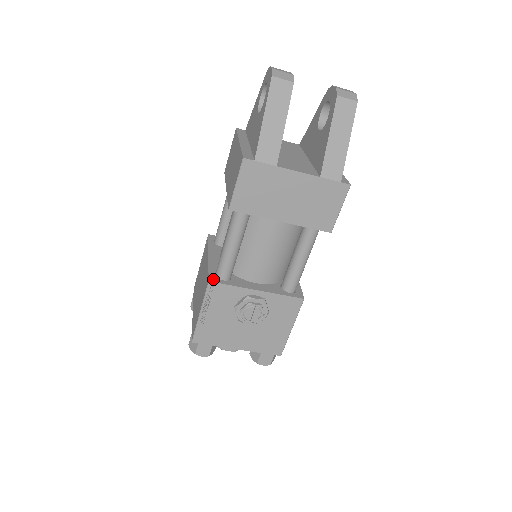
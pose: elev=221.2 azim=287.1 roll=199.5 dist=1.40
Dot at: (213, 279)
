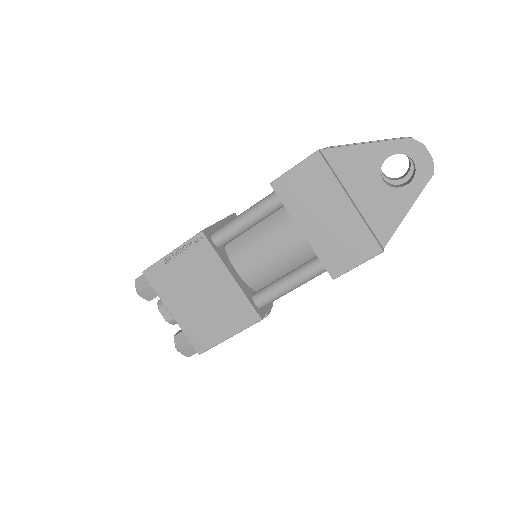
Dot at: (261, 314)
